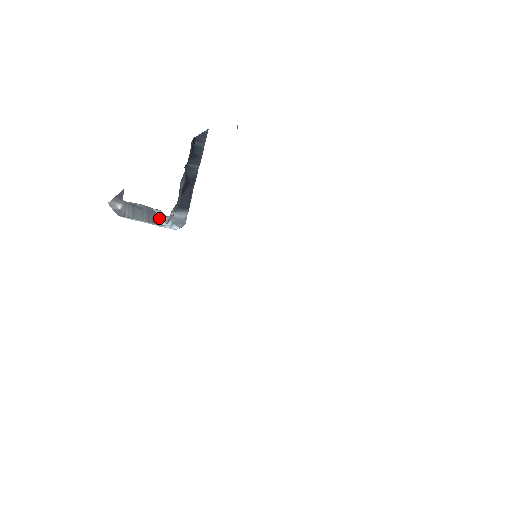
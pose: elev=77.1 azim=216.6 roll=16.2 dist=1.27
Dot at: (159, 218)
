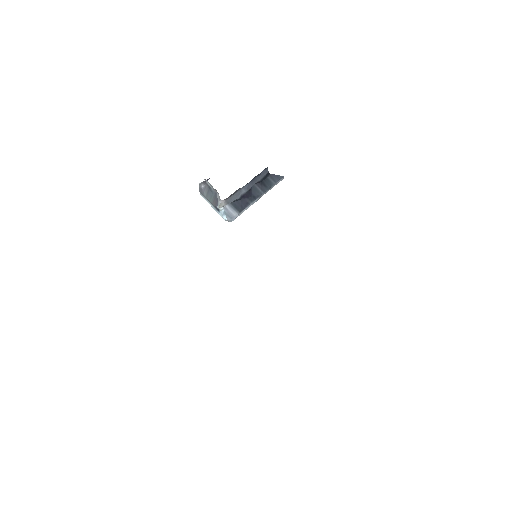
Dot at: occluded
